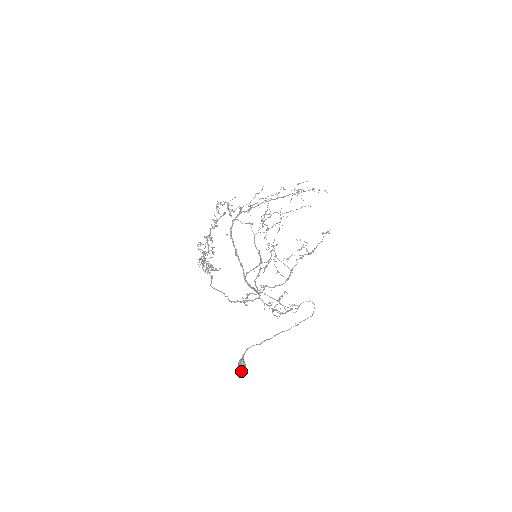
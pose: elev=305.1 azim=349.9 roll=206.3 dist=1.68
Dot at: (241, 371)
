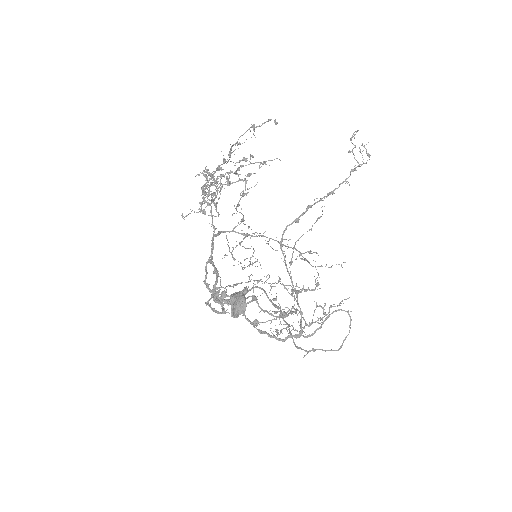
Dot at: (232, 311)
